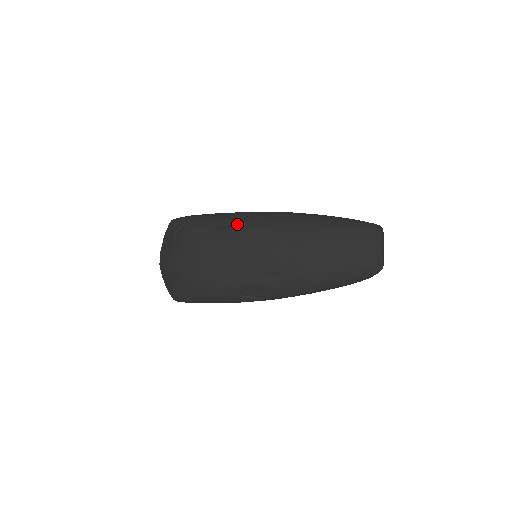
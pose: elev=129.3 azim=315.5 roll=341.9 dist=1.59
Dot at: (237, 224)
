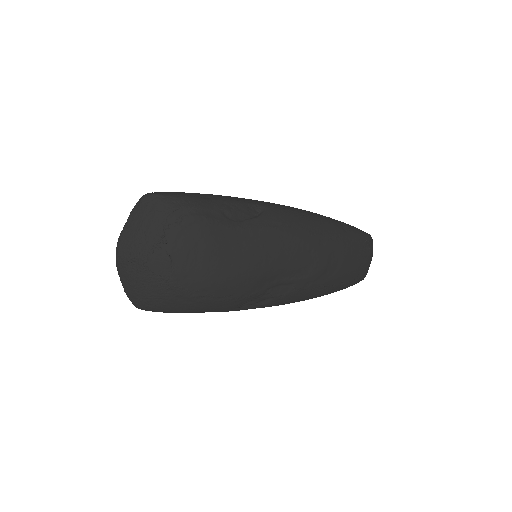
Dot at: (255, 220)
